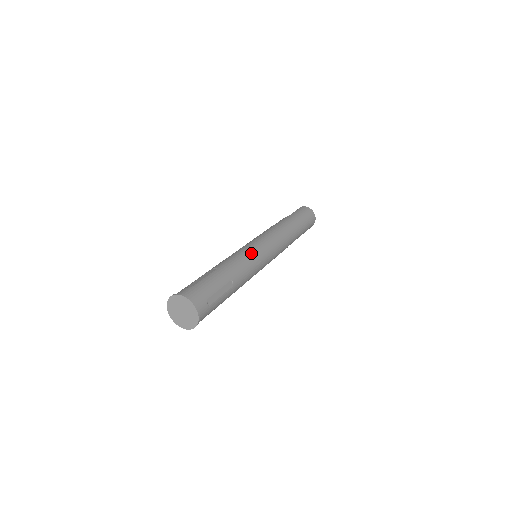
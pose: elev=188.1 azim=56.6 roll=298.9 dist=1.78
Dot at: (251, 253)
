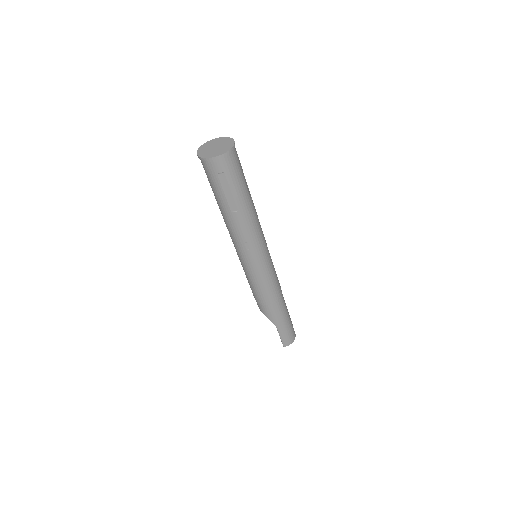
Dot at: occluded
